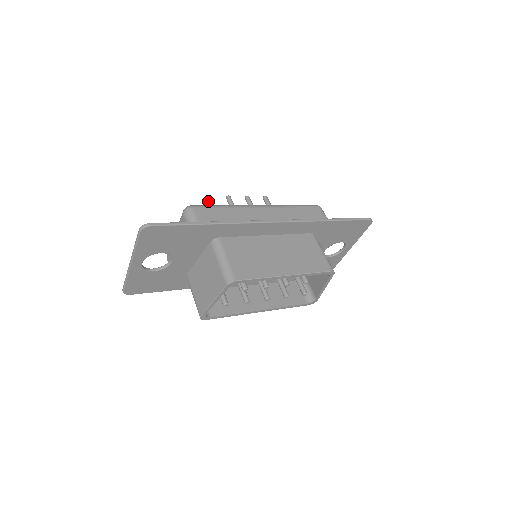
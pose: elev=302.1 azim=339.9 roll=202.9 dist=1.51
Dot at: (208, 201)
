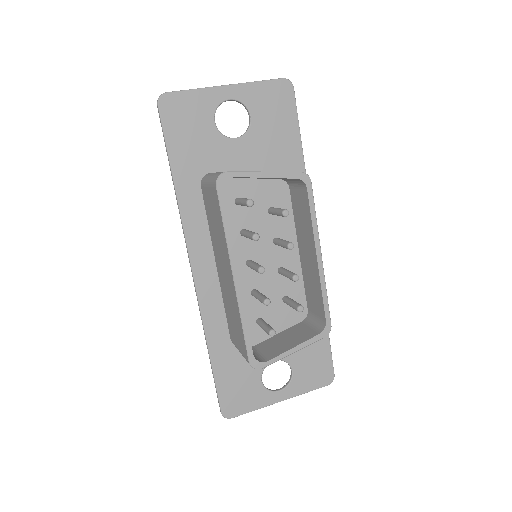
Dot at: occluded
